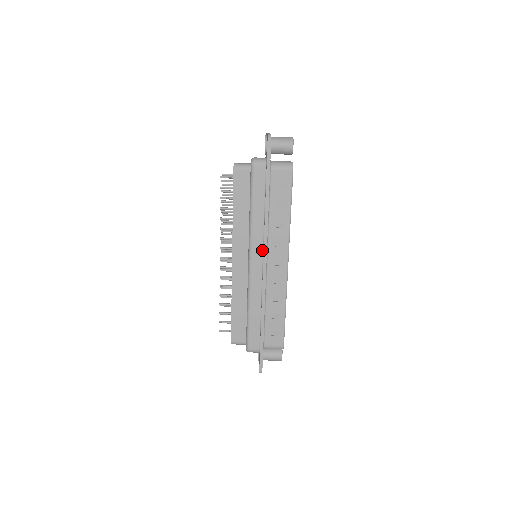
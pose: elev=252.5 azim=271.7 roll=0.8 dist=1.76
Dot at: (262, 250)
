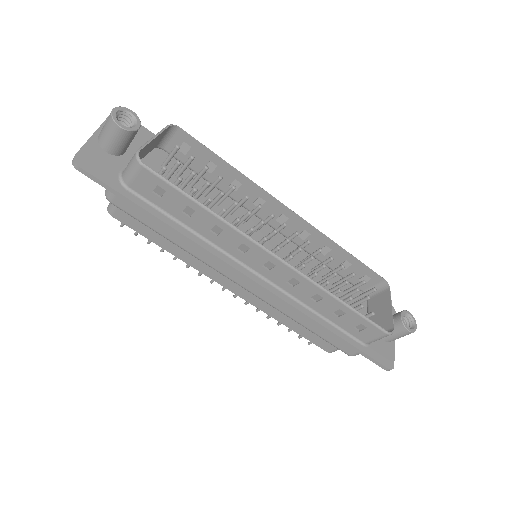
Dot at: occluded
